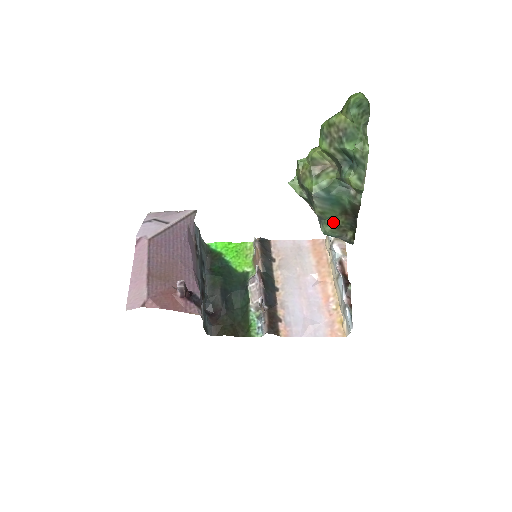
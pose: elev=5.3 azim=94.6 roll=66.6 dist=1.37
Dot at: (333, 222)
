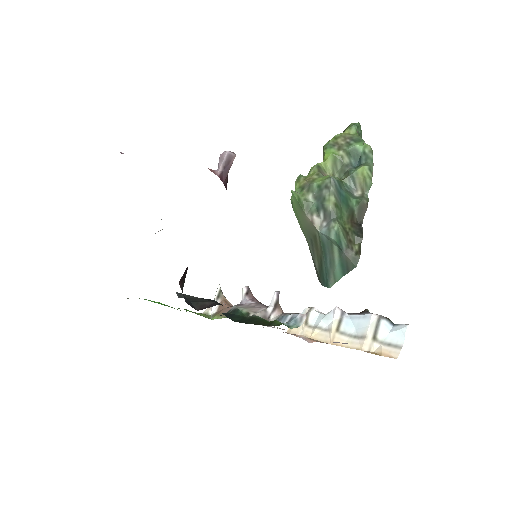
Dot at: (342, 225)
